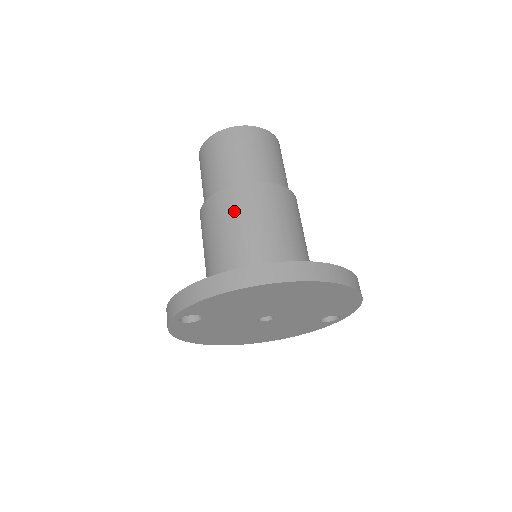
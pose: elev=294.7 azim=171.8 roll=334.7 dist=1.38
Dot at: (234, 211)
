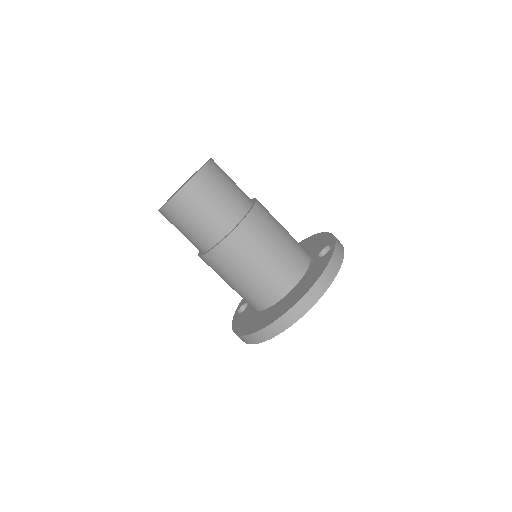
Dot at: (216, 272)
